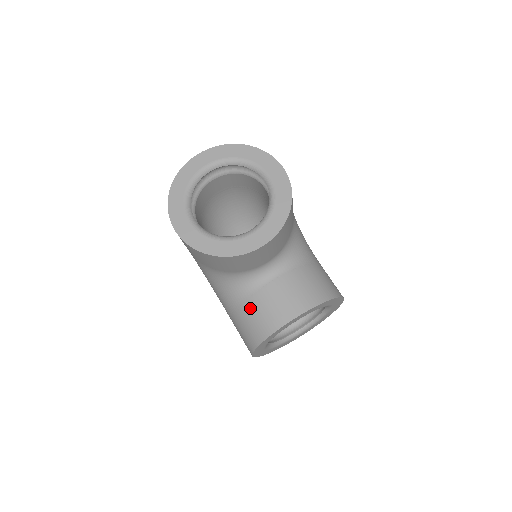
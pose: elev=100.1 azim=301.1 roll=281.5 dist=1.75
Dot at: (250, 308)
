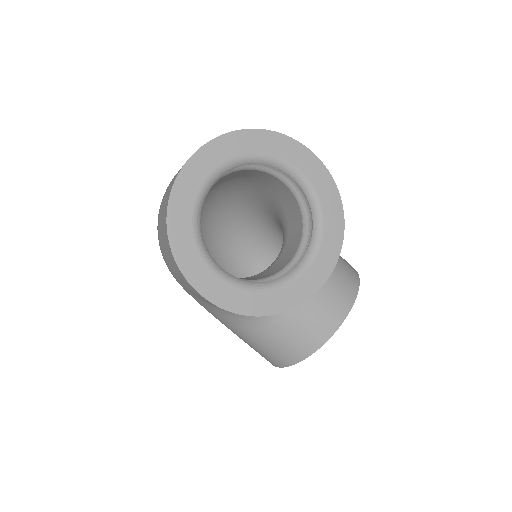
Dot at: (281, 330)
